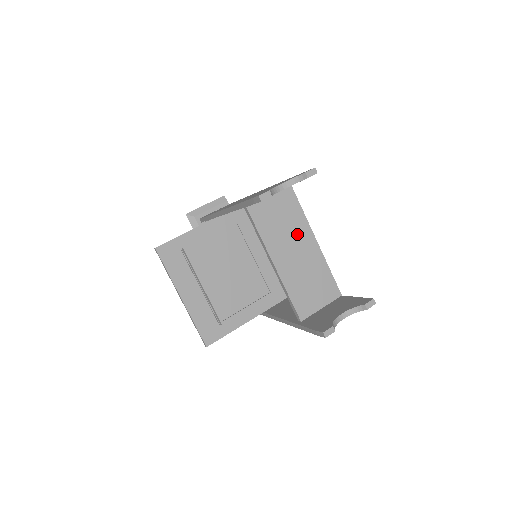
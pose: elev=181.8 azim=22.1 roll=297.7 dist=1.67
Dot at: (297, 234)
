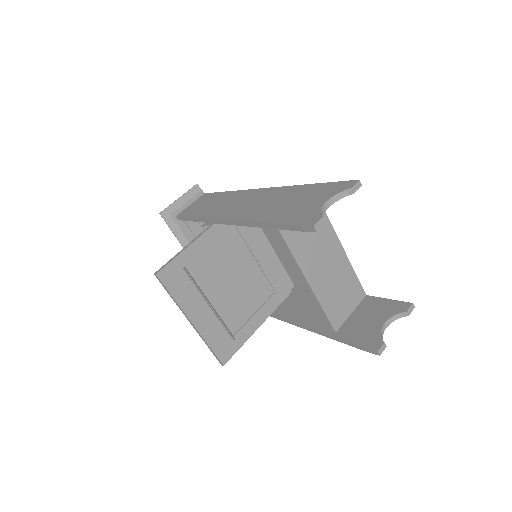
Dot at: (325, 243)
